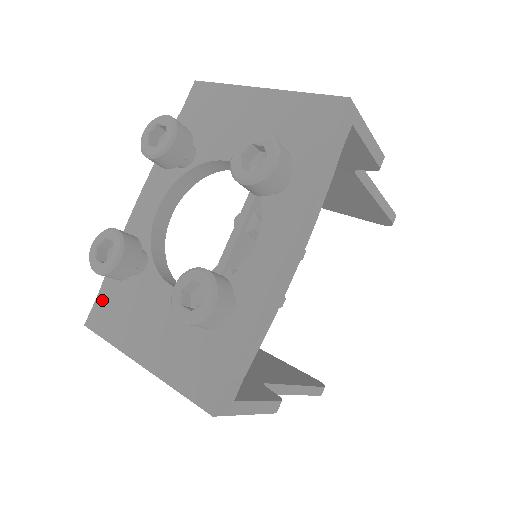
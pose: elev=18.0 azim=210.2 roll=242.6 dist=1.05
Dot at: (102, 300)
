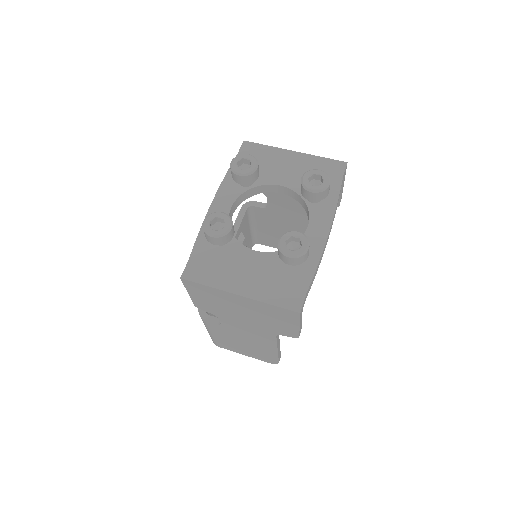
Dot at: (194, 262)
